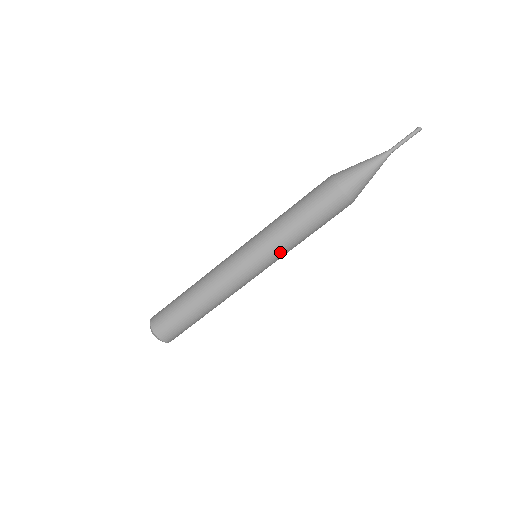
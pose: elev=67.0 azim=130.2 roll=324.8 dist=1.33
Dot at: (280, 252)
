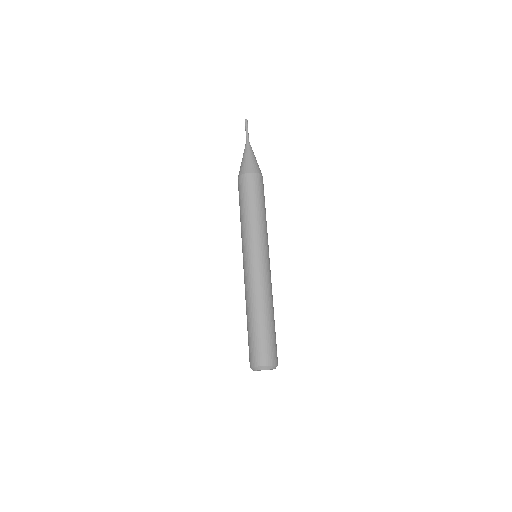
Dot at: (251, 234)
